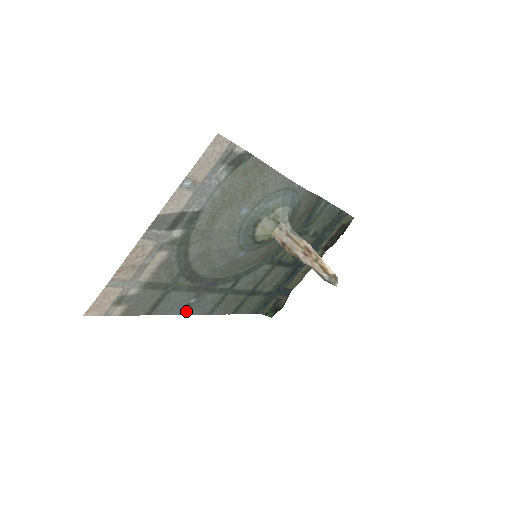
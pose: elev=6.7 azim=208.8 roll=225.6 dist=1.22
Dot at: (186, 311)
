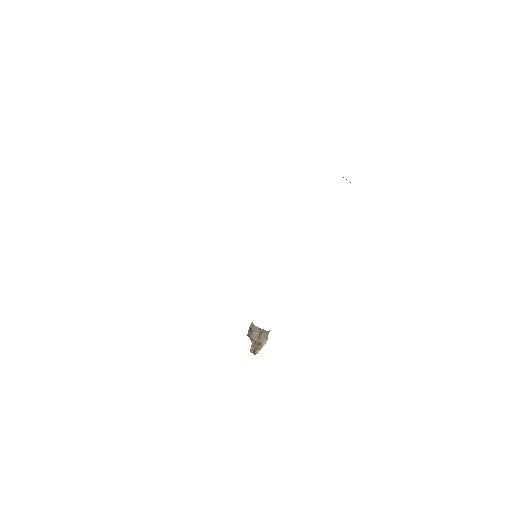
Dot at: occluded
